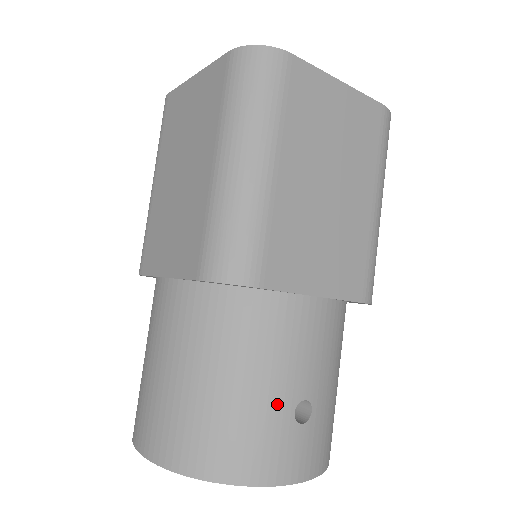
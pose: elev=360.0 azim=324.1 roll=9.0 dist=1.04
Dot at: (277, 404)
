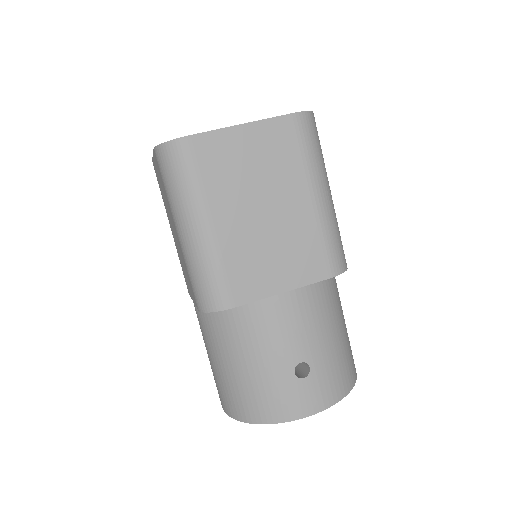
Dot at: (279, 371)
